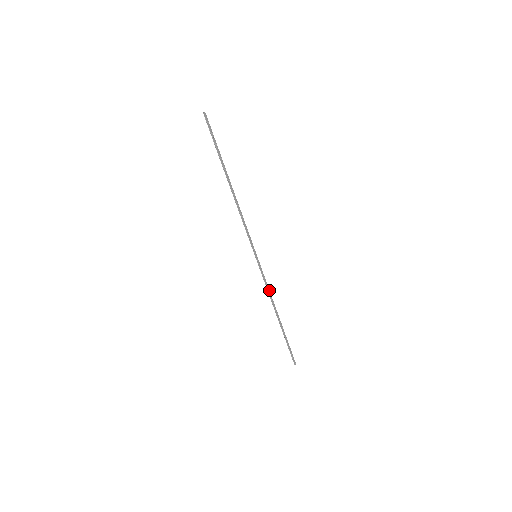
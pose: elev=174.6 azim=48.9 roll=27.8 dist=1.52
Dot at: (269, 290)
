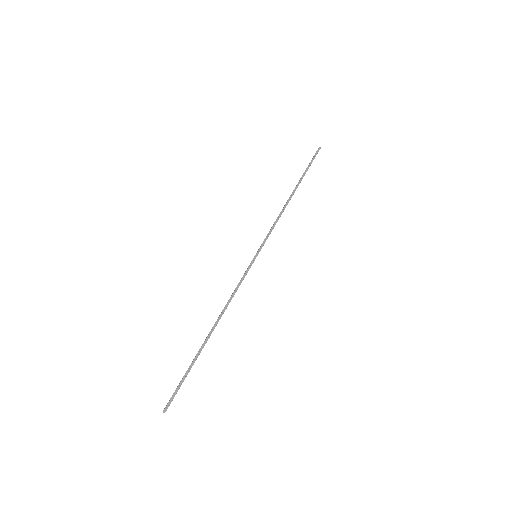
Dot at: occluded
